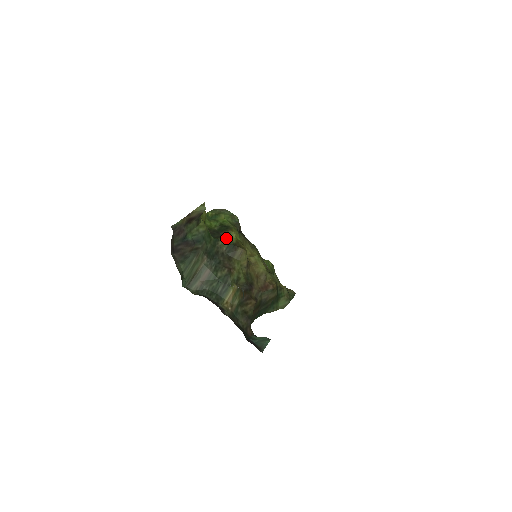
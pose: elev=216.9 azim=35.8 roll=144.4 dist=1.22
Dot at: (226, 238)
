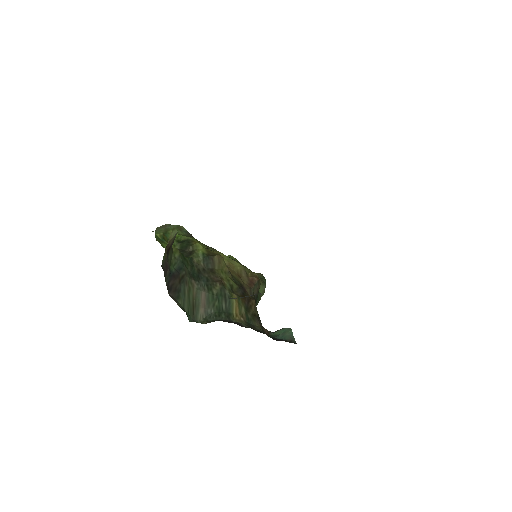
Dot at: (196, 253)
